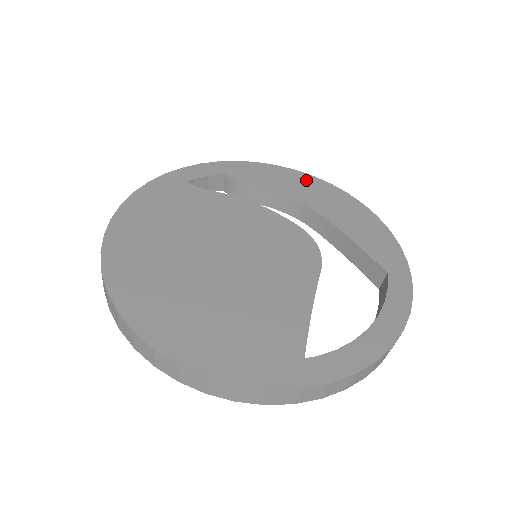
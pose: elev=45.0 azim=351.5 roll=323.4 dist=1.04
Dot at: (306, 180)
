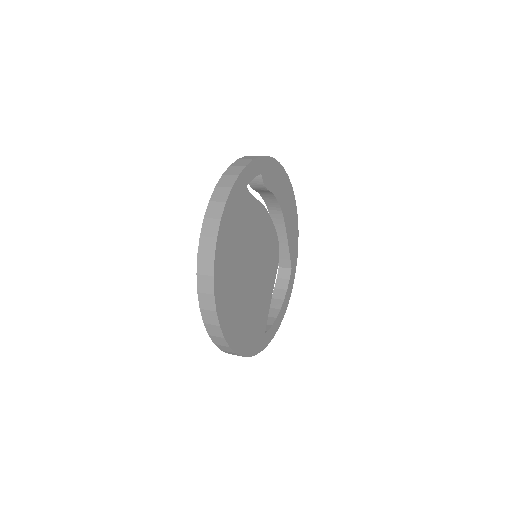
Dot at: (286, 182)
